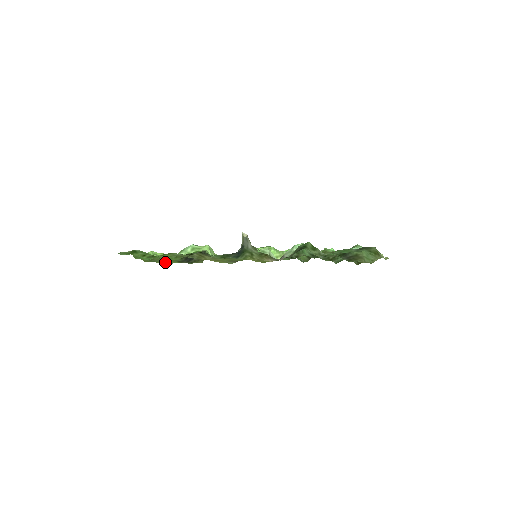
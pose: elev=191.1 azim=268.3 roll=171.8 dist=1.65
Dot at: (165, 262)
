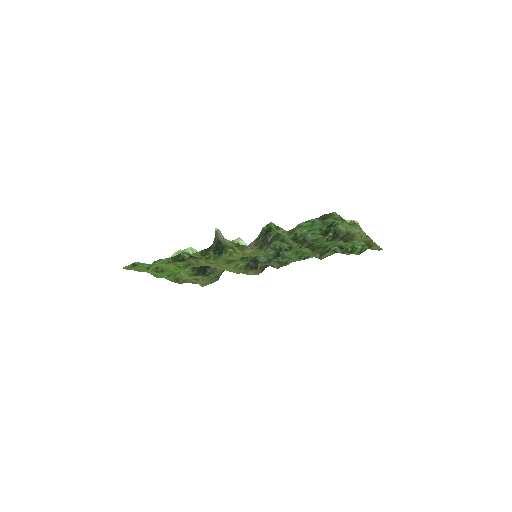
Dot at: (195, 282)
